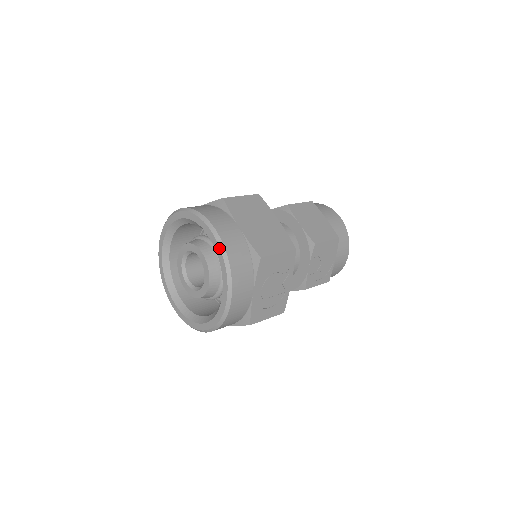
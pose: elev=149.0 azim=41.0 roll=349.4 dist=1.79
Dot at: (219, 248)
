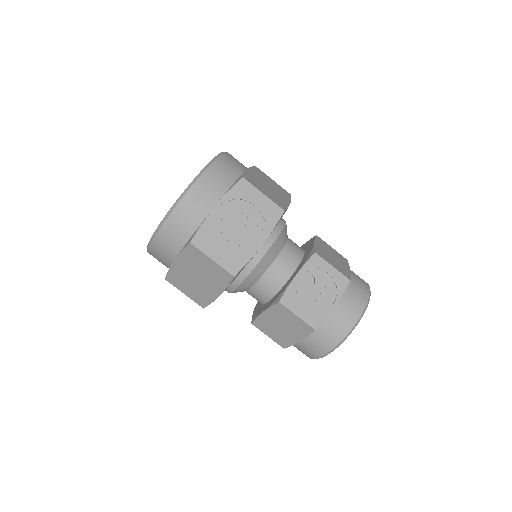
Dot at: (216, 156)
